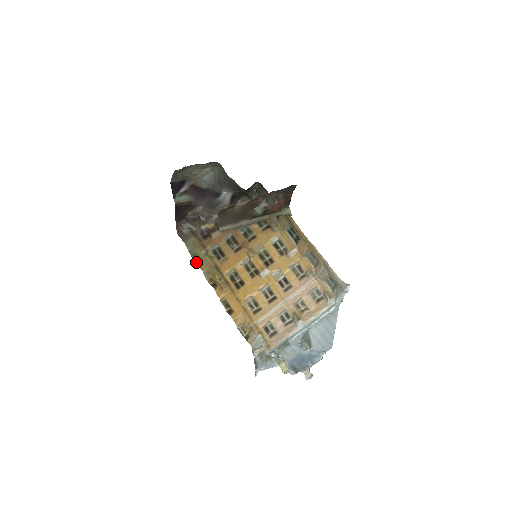
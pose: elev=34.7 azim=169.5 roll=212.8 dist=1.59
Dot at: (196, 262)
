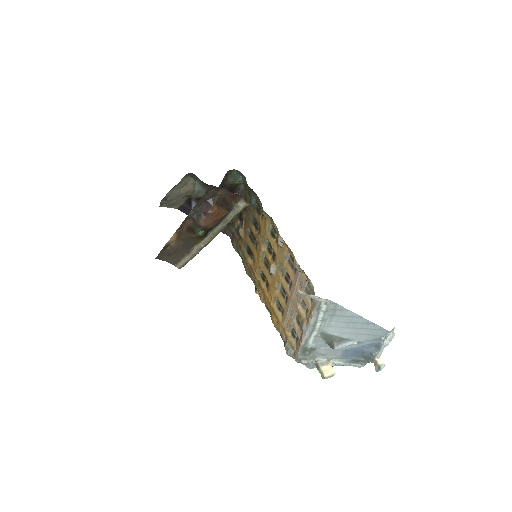
Dot at: (243, 264)
